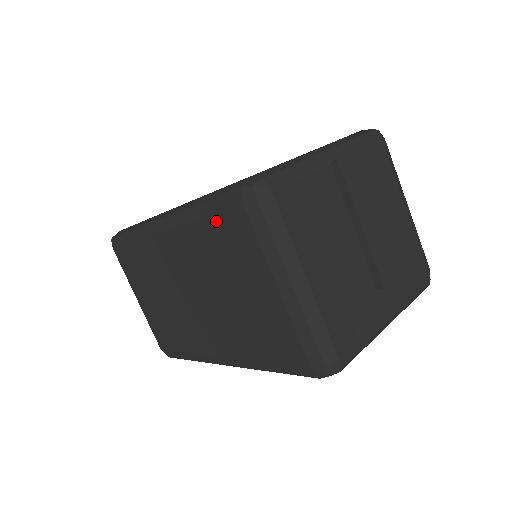
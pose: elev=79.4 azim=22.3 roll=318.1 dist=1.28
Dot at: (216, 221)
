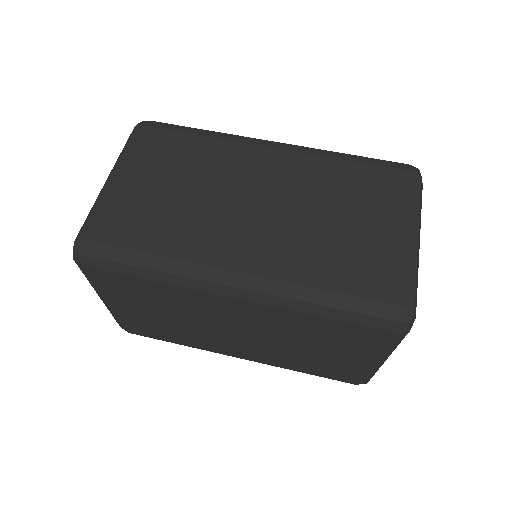
Dot at: (365, 168)
